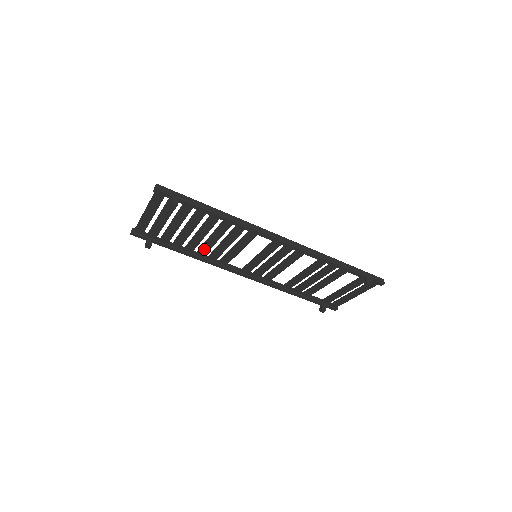
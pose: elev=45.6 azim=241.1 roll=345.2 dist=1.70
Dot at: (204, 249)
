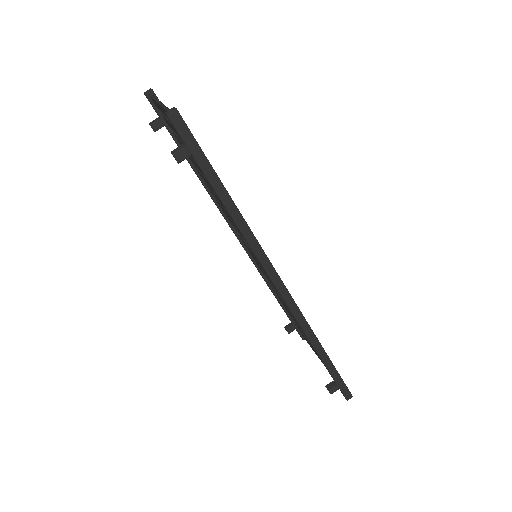
Dot at: occluded
